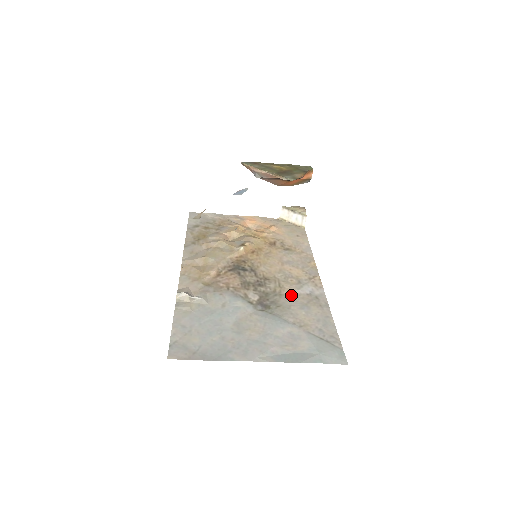
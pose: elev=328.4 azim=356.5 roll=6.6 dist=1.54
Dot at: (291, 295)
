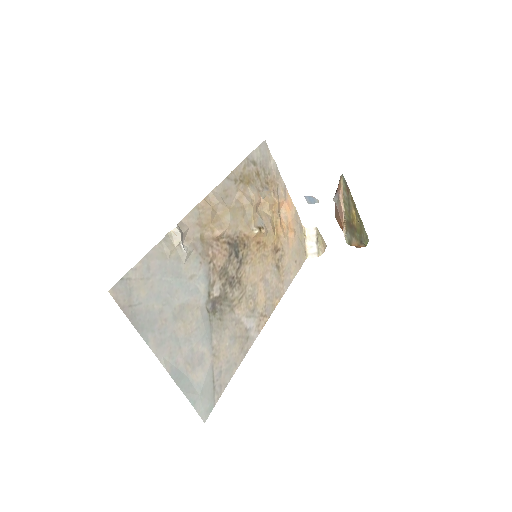
Dot at: (237, 317)
